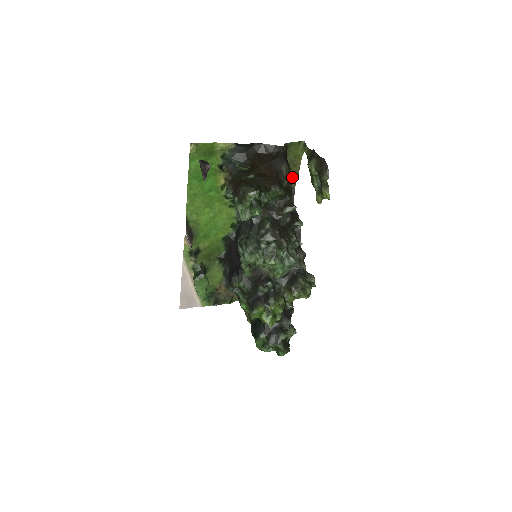
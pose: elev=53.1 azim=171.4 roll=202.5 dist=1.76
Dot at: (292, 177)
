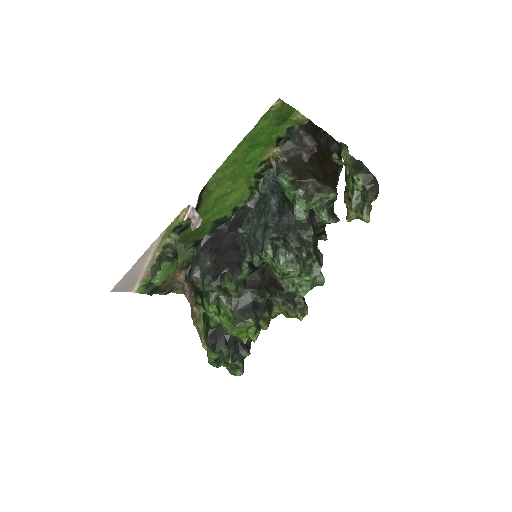
Dot at: occluded
